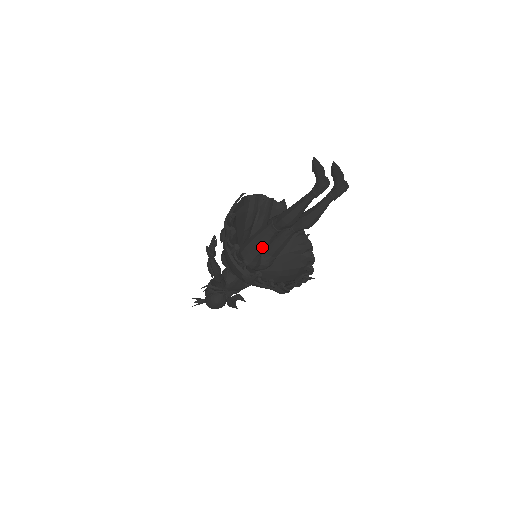
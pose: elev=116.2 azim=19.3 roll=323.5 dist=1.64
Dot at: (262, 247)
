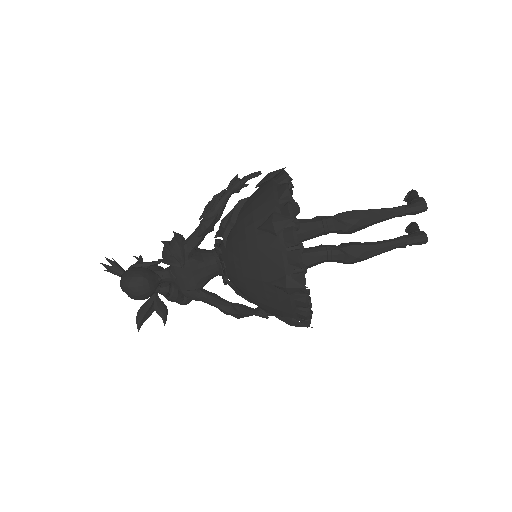
Dot at: occluded
